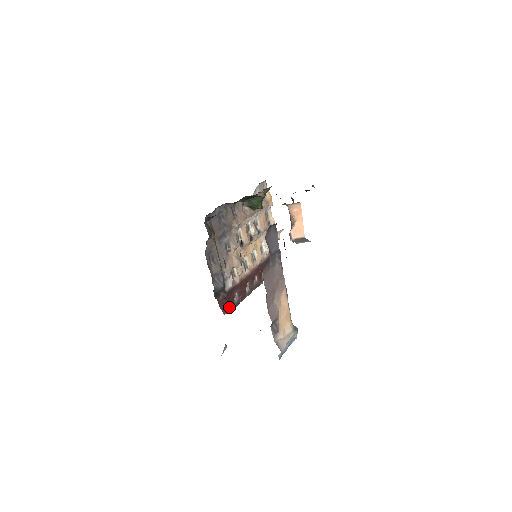
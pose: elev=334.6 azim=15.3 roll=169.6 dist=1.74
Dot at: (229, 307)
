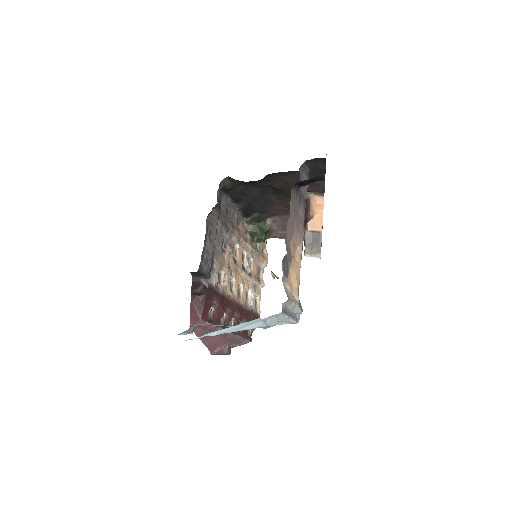
Dot at: (203, 311)
